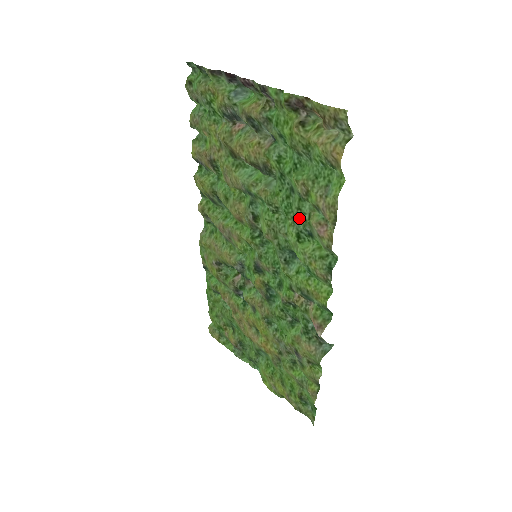
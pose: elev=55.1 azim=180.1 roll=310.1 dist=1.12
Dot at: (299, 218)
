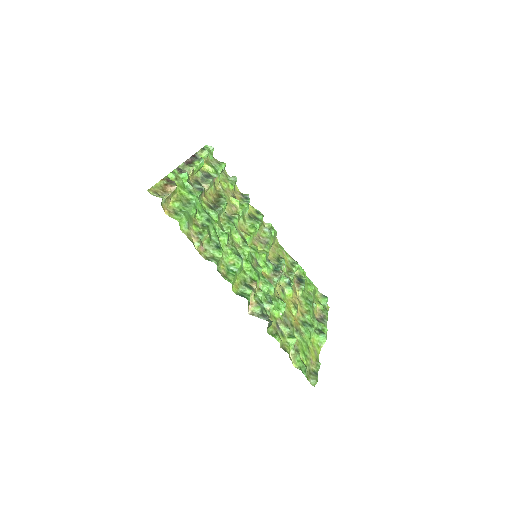
Dot at: (212, 238)
